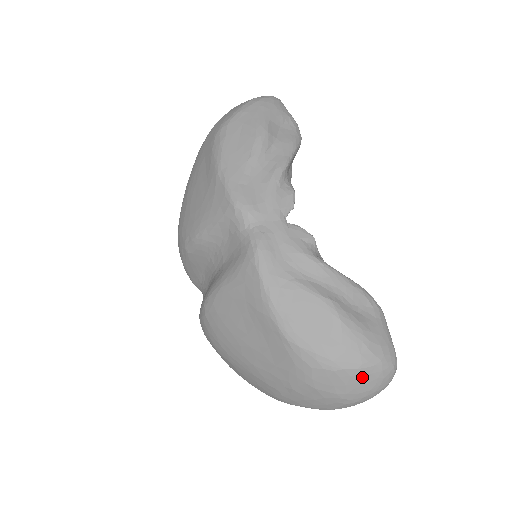
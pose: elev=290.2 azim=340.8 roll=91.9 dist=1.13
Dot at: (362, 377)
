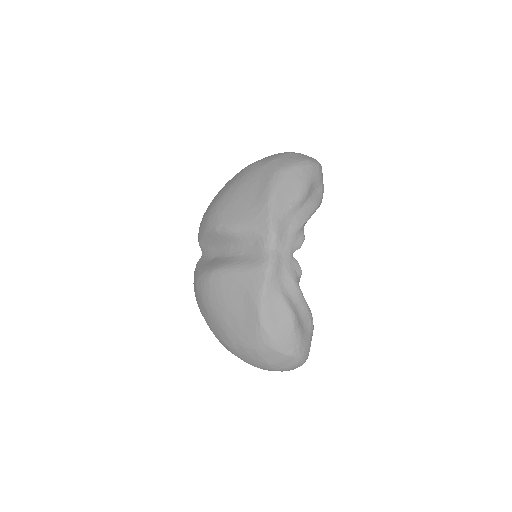
Dot at: (287, 360)
